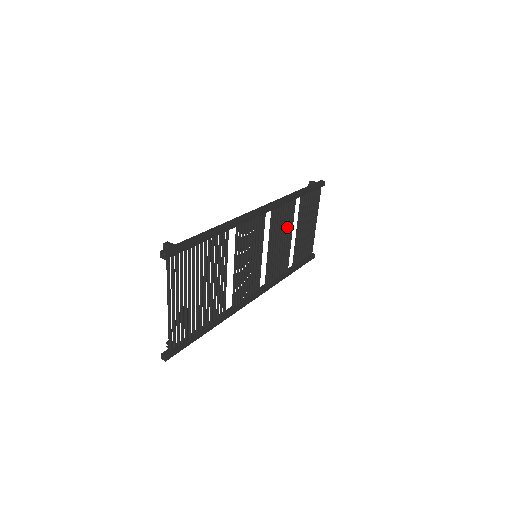
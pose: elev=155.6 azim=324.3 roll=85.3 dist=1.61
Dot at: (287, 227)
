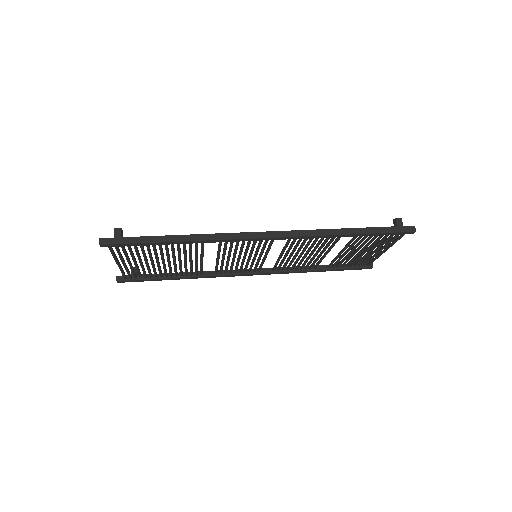
Dot at: (320, 248)
